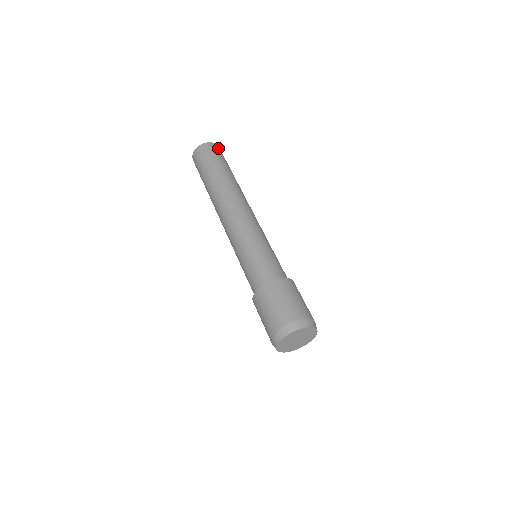
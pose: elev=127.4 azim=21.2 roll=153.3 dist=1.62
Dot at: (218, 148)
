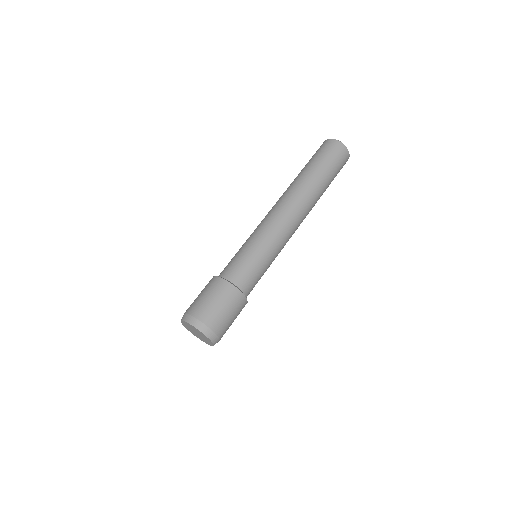
Dot at: occluded
